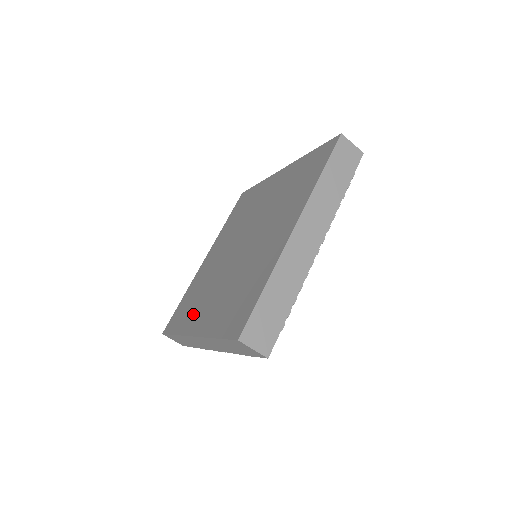
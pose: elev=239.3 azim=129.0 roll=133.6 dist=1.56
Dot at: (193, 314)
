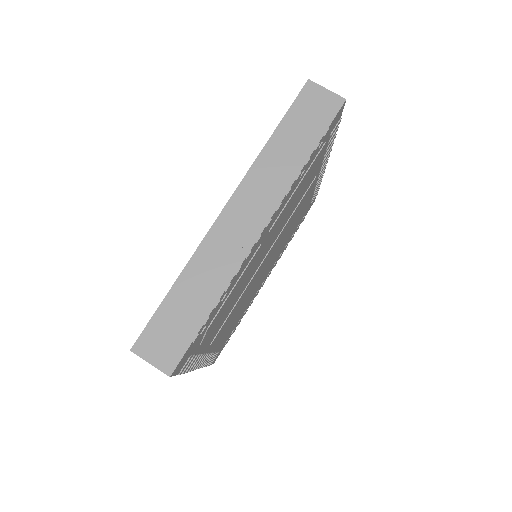
Dot at: occluded
